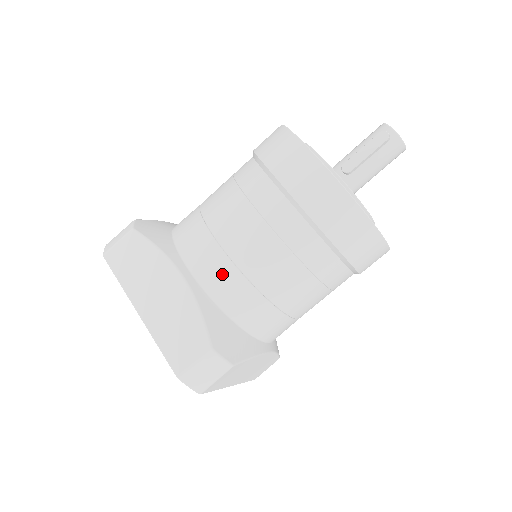
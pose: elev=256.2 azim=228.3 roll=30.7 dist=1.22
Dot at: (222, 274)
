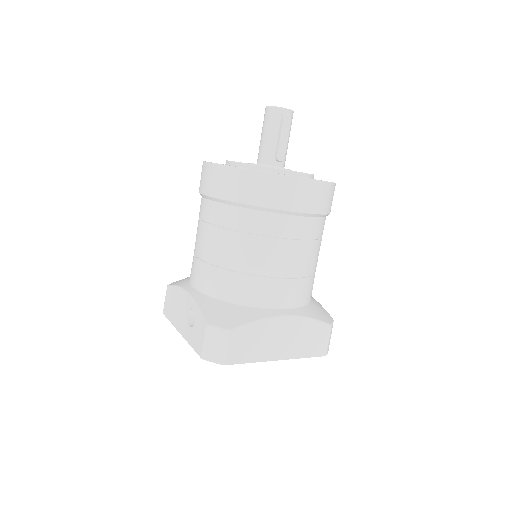
Dot at: (299, 290)
